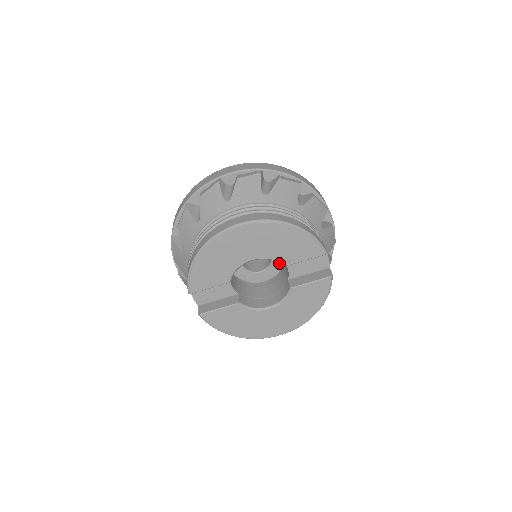
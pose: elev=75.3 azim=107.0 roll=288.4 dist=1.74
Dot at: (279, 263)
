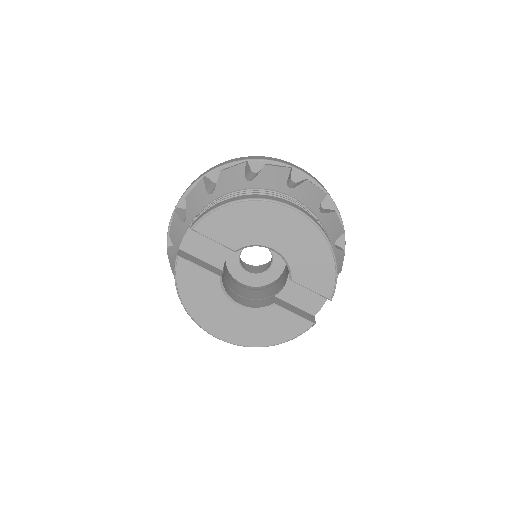
Dot at: (269, 279)
